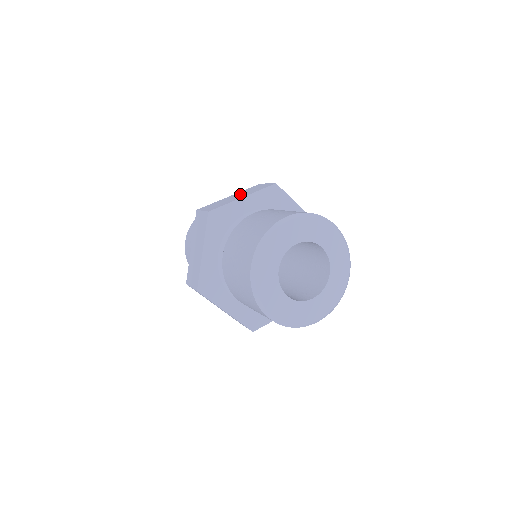
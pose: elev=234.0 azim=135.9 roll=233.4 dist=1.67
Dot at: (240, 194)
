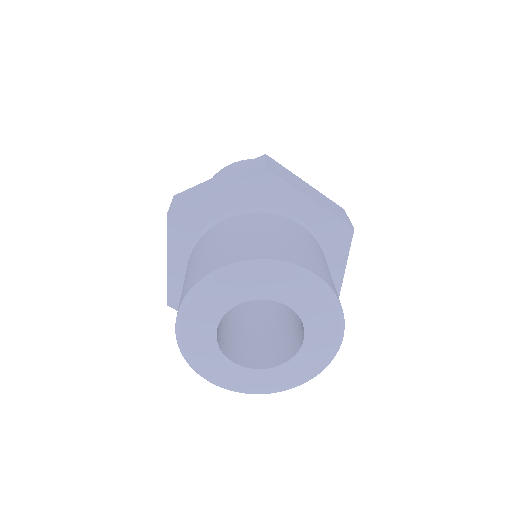
Dot at: (225, 178)
